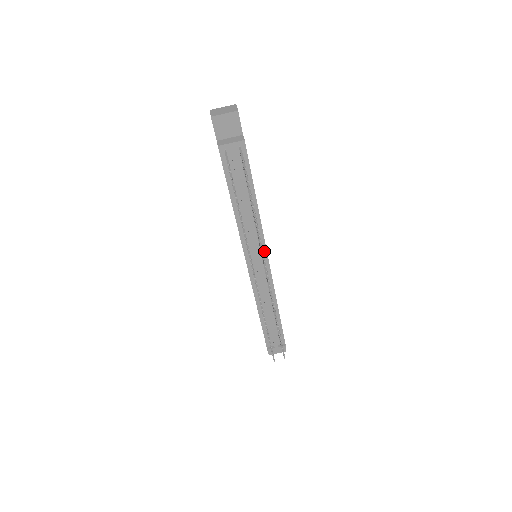
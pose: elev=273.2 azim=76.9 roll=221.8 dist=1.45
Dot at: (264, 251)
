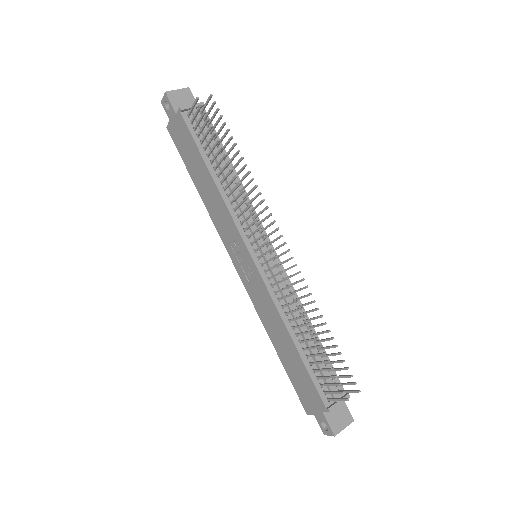
Dot at: (263, 233)
